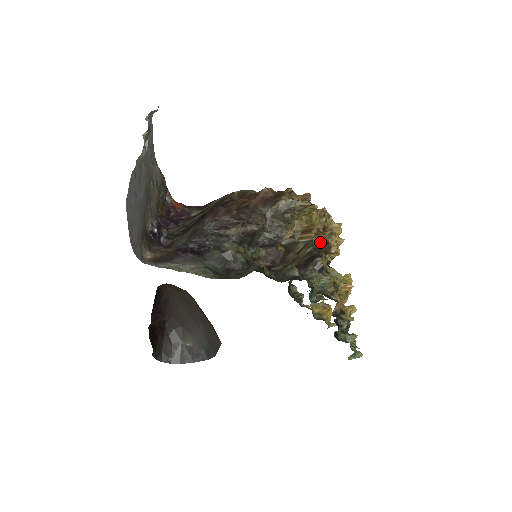
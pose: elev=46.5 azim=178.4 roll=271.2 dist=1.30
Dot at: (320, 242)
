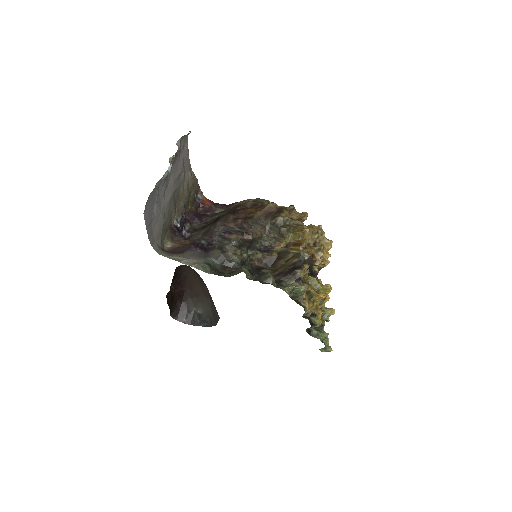
Dot at: (306, 256)
